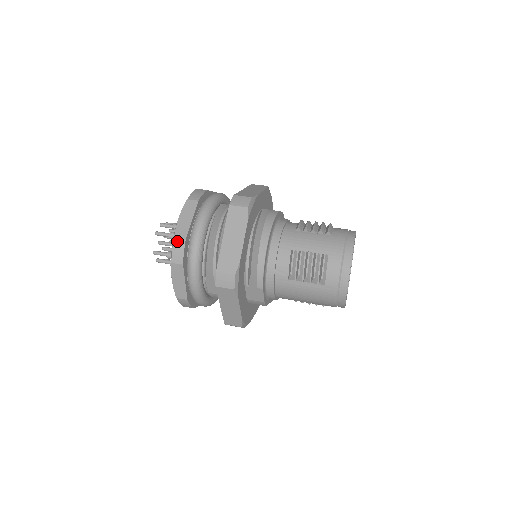
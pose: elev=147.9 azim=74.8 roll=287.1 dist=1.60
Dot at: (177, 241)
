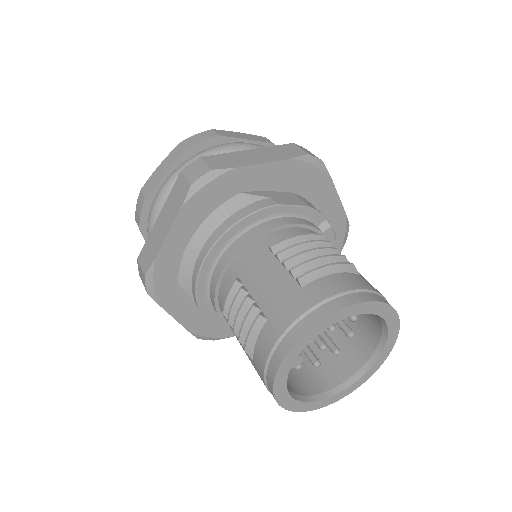
Dot at: (140, 196)
